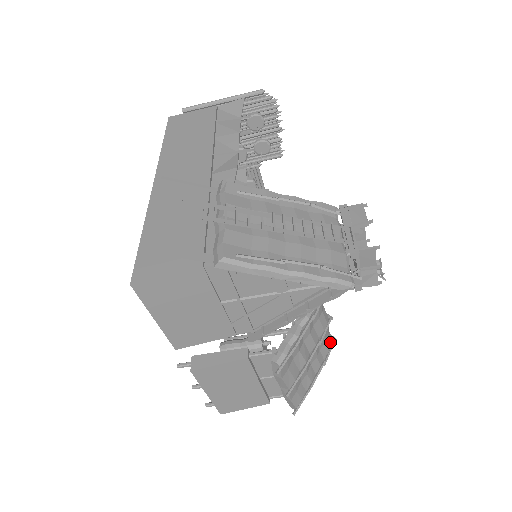
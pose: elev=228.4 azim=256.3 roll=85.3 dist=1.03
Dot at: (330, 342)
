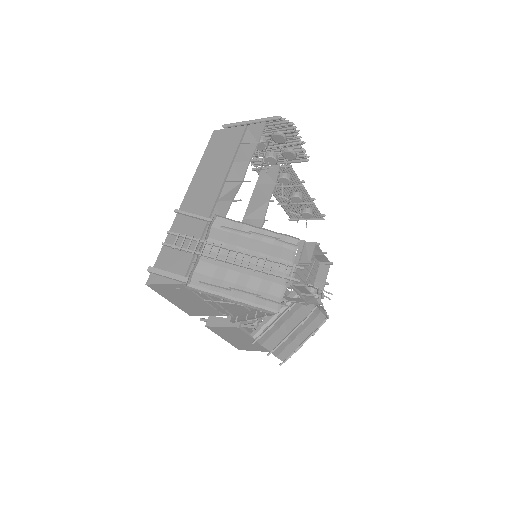
Dot at: (321, 319)
